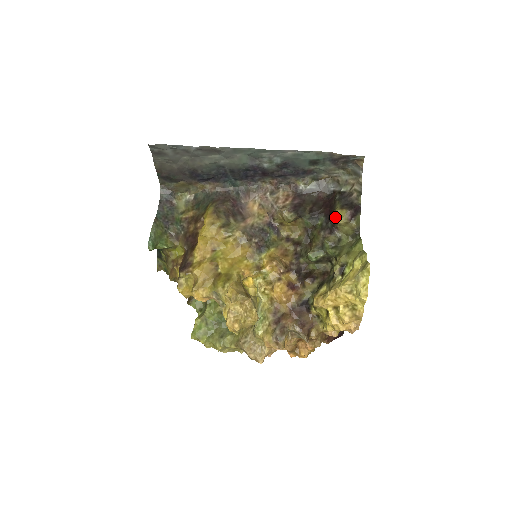
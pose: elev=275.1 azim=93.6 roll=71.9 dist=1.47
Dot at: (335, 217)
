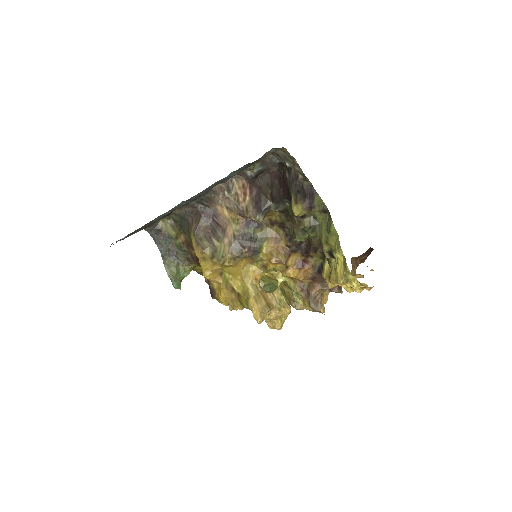
Dot at: occluded
